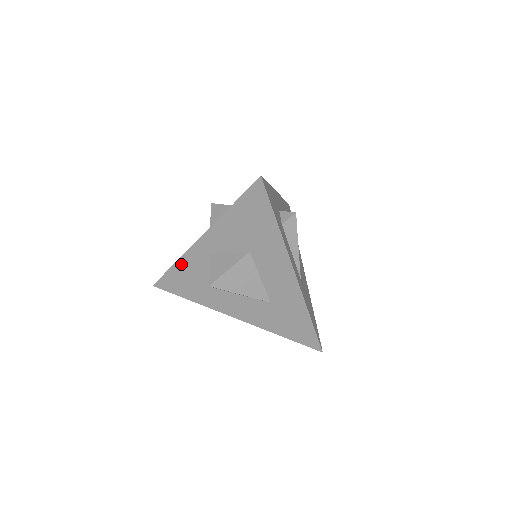
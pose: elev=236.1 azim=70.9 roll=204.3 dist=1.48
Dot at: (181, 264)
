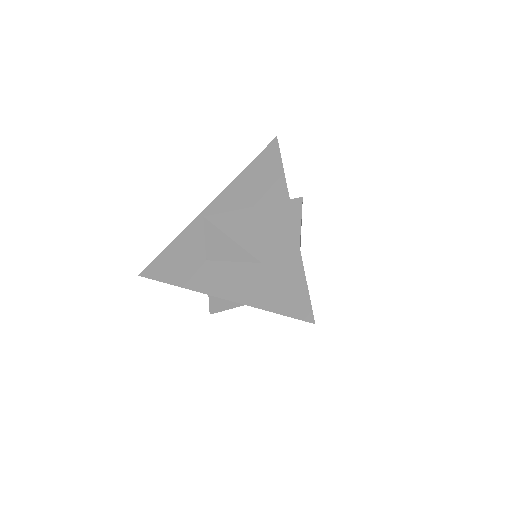
Dot at: (179, 240)
